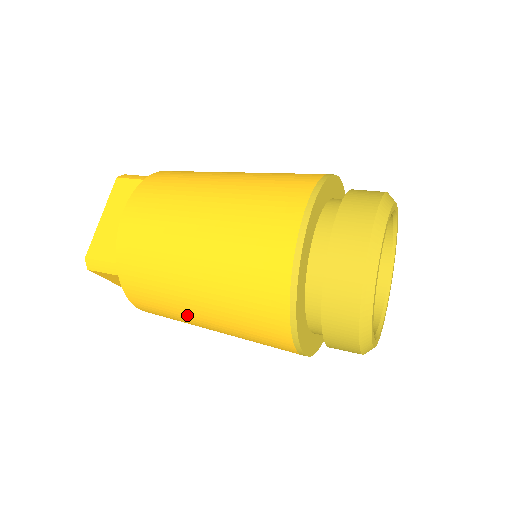
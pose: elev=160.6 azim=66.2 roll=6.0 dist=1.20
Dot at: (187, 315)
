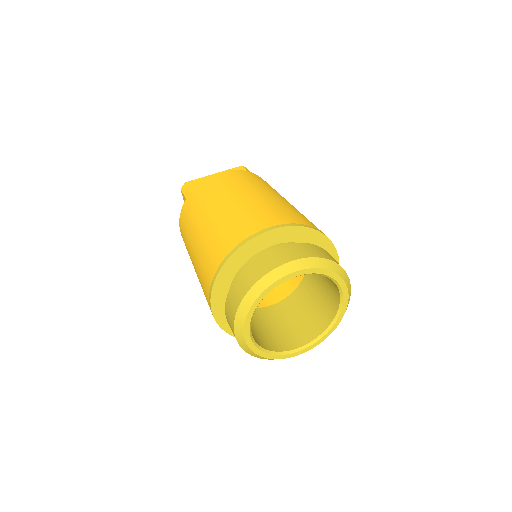
Dot at: occluded
